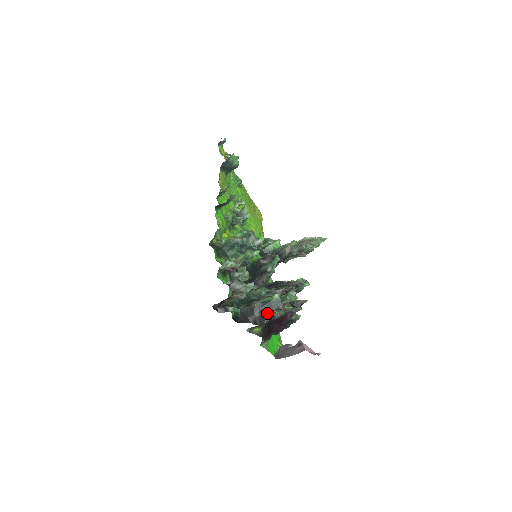
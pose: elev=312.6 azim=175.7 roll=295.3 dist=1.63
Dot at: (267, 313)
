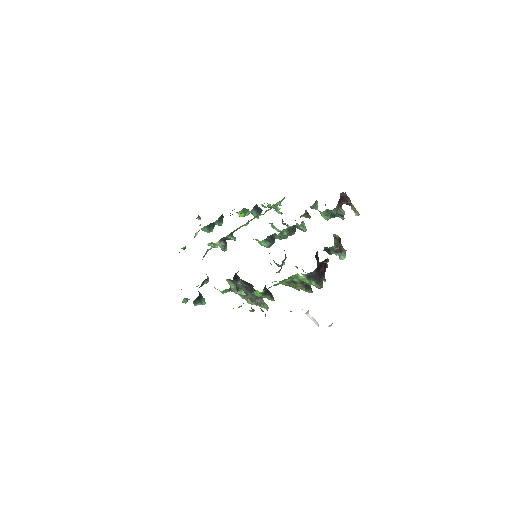
Dot at: occluded
